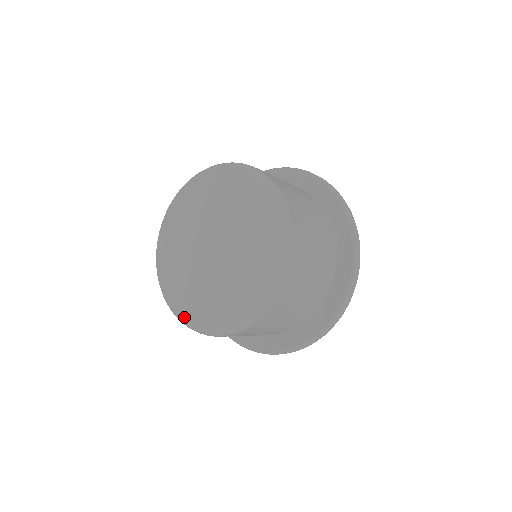
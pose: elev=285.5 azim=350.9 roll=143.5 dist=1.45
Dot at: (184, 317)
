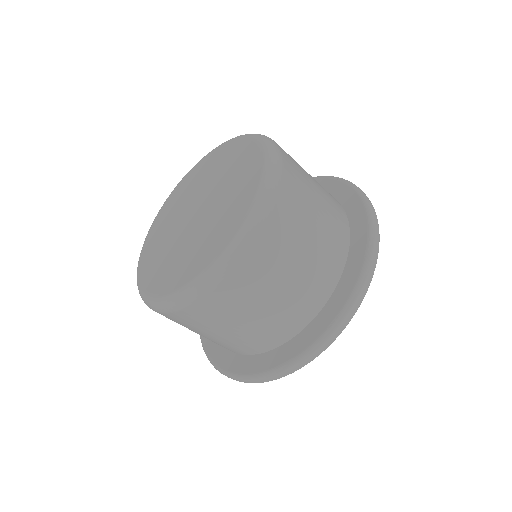
Dot at: (150, 228)
